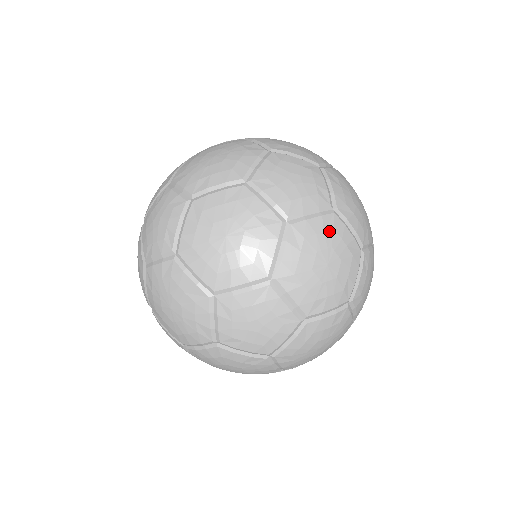
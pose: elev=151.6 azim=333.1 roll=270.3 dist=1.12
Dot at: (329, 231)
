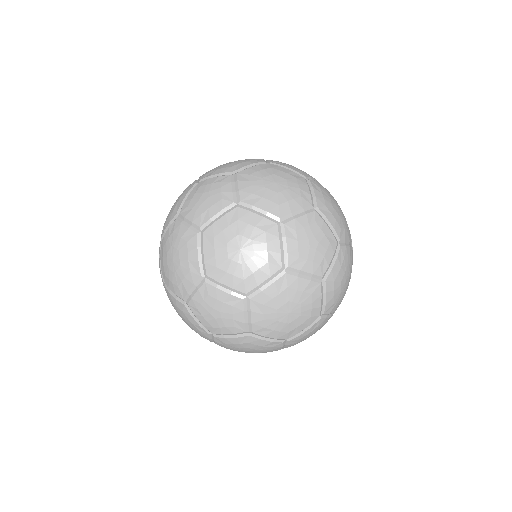
Dot at: occluded
